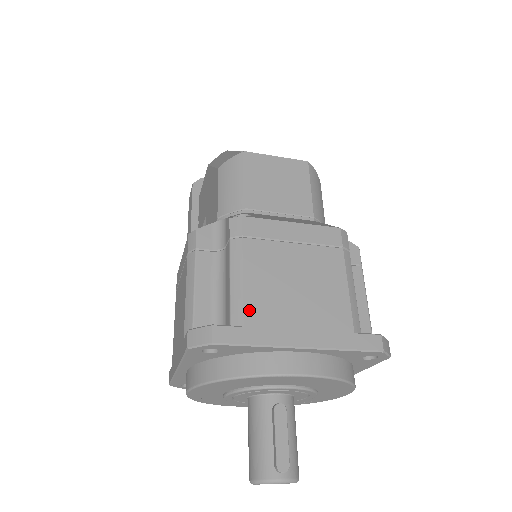
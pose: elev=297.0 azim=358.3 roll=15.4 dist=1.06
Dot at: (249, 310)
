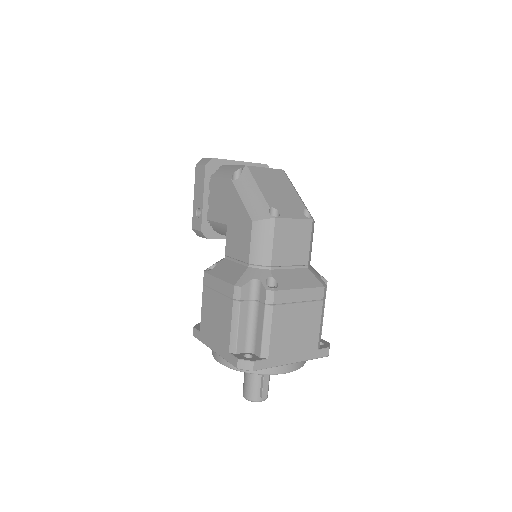
Dot at: (272, 349)
